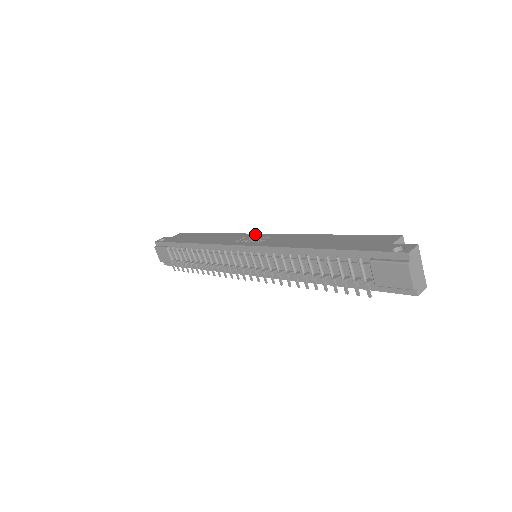
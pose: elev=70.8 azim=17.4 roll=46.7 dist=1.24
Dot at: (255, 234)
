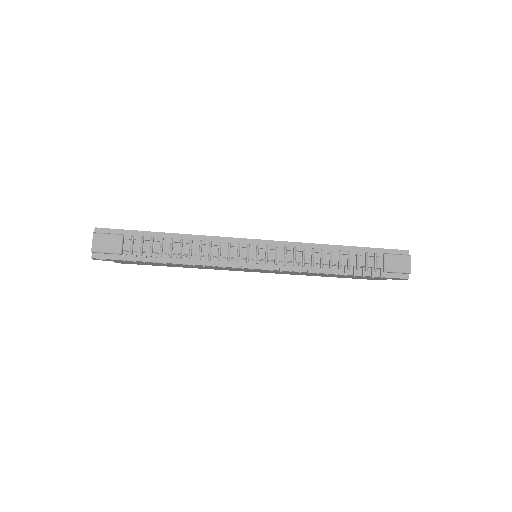
Dot at: occluded
